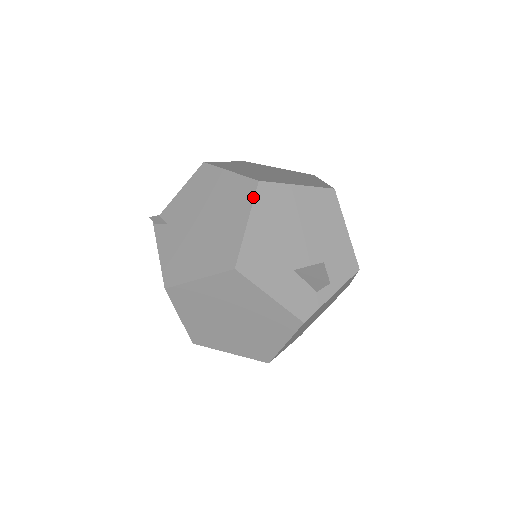
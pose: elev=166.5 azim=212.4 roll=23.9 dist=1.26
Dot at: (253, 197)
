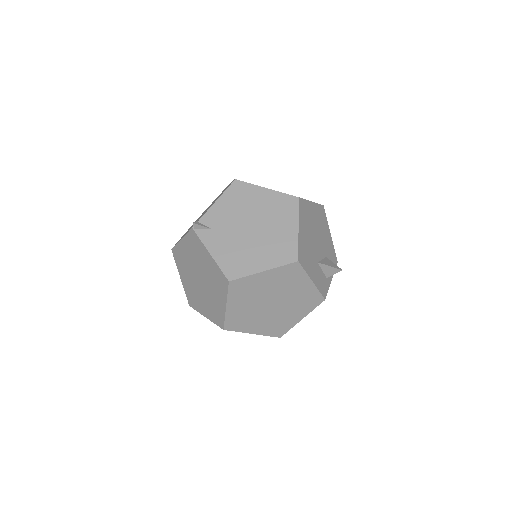
Dot at: (298, 209)
